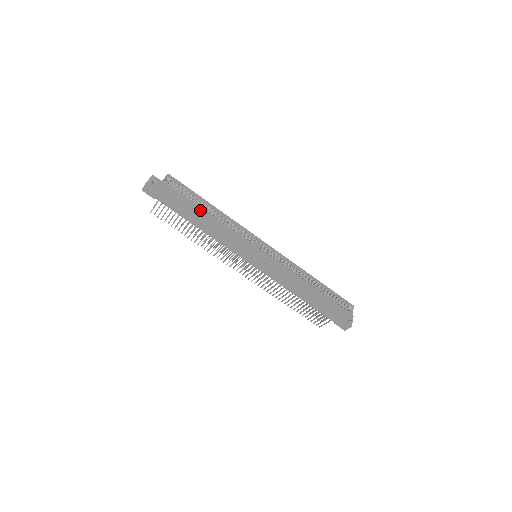
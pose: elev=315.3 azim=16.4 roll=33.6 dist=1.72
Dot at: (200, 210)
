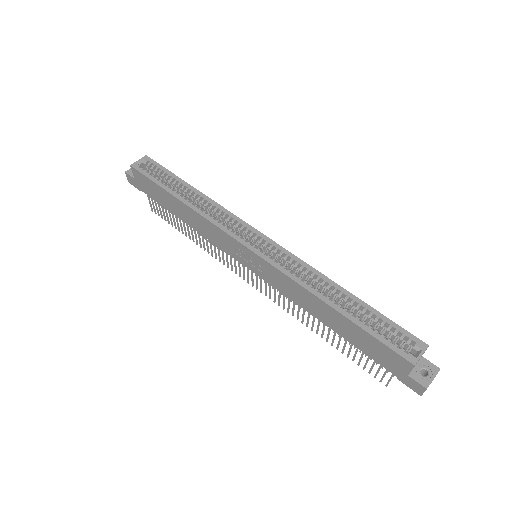
Dot at: (170, 194)
